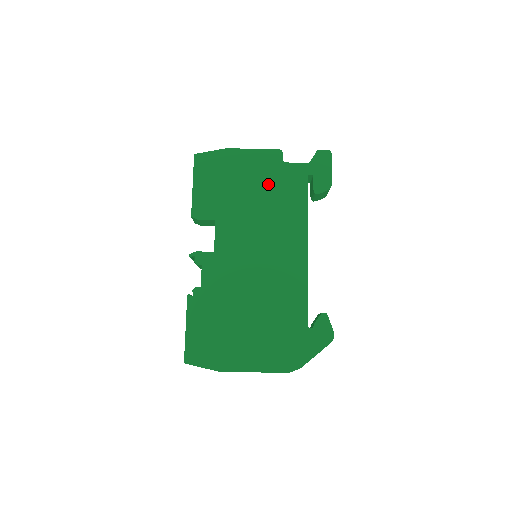
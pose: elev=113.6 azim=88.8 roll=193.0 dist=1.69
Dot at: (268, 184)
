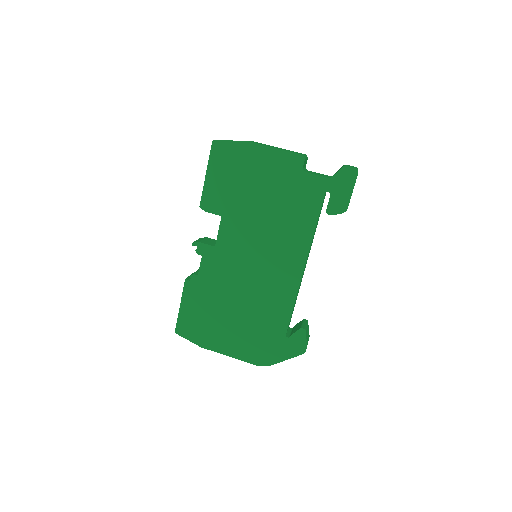
Dot at: (281, 192)
